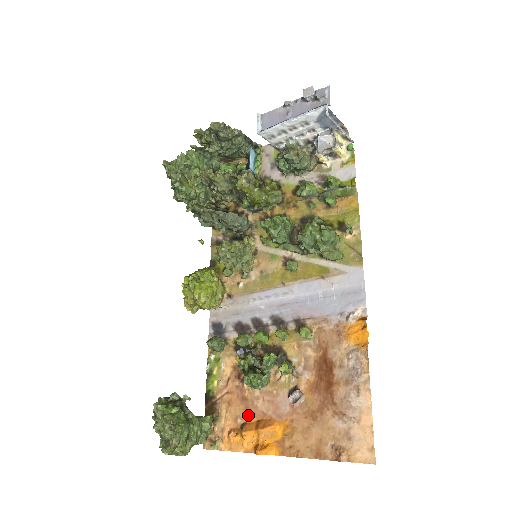
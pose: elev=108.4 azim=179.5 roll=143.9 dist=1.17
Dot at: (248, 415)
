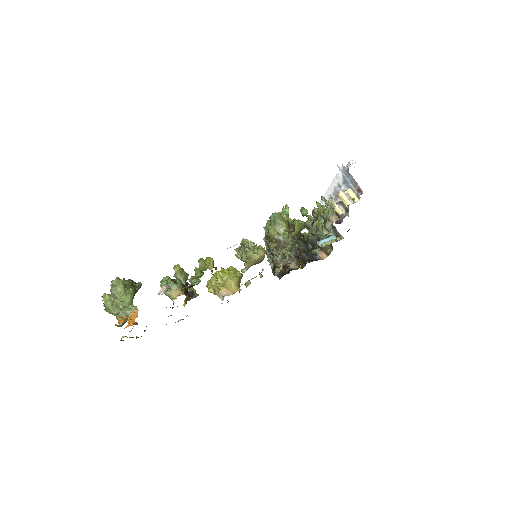
Dot at: occluded
